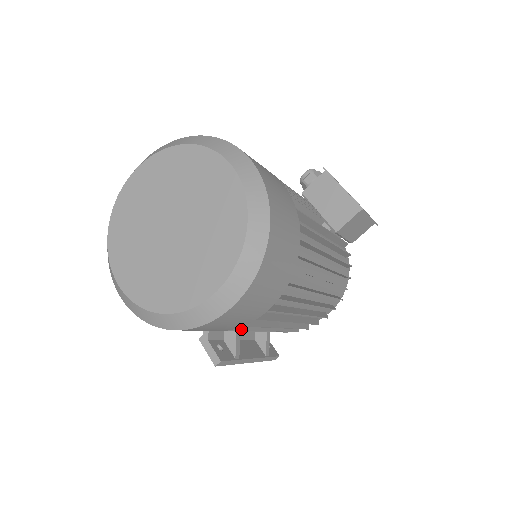
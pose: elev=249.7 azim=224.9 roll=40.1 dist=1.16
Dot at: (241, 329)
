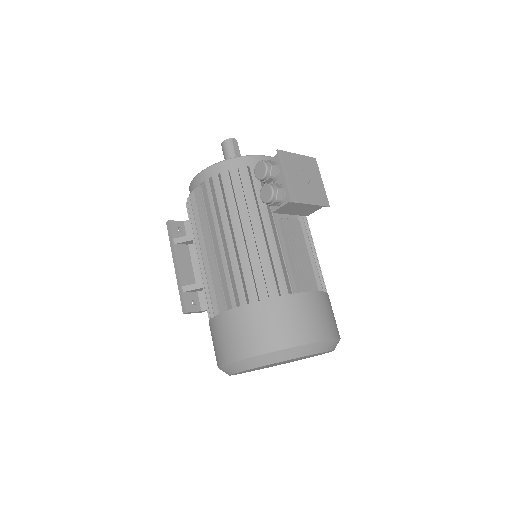
Dot at: occluded
